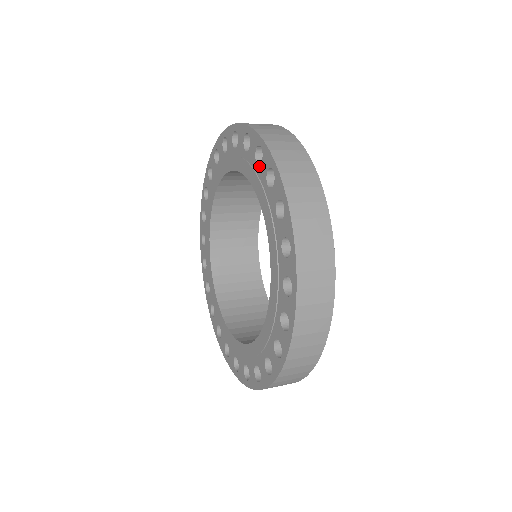
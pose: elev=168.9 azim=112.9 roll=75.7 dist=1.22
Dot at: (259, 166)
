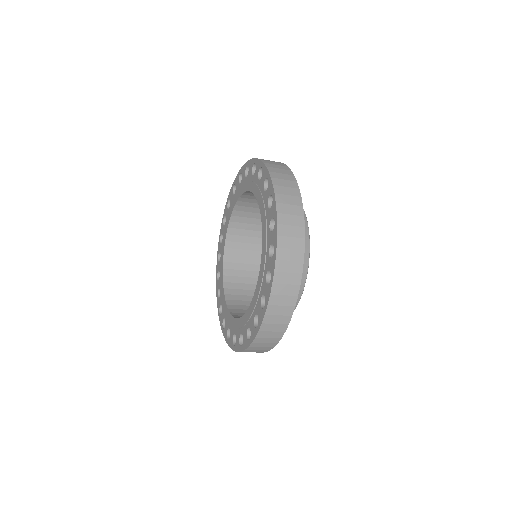
Dot at: (247, 176)
